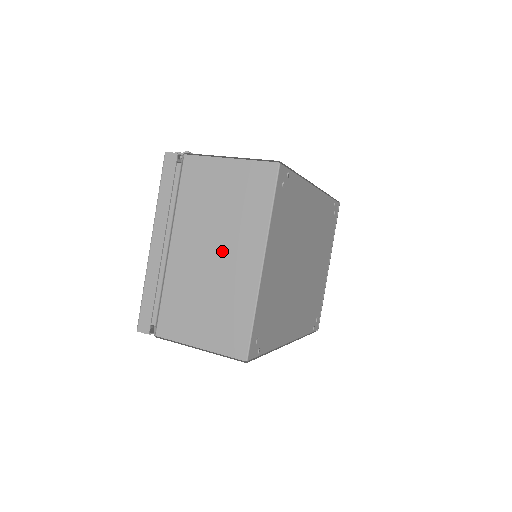
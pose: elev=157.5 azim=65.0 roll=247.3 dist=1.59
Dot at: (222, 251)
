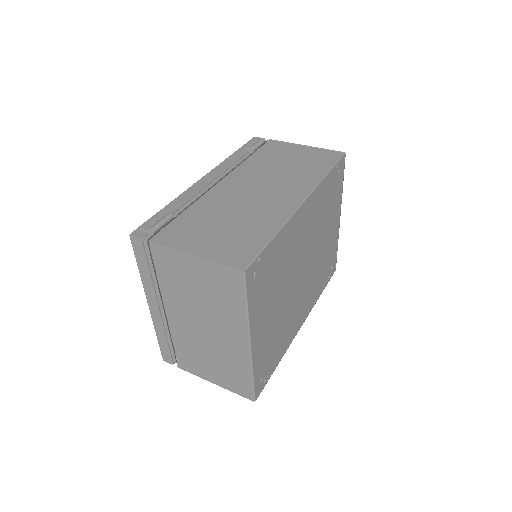
Dot at: (212, 327)
